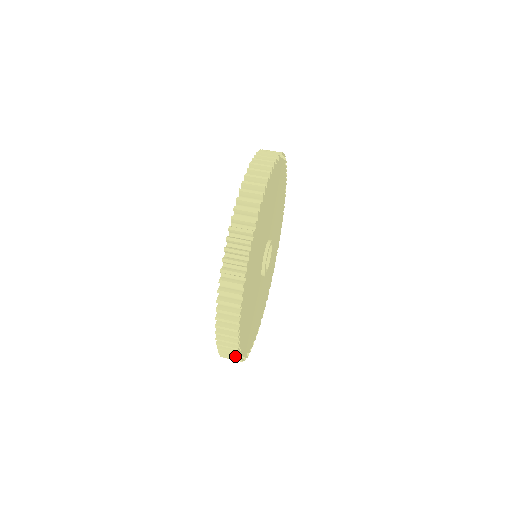
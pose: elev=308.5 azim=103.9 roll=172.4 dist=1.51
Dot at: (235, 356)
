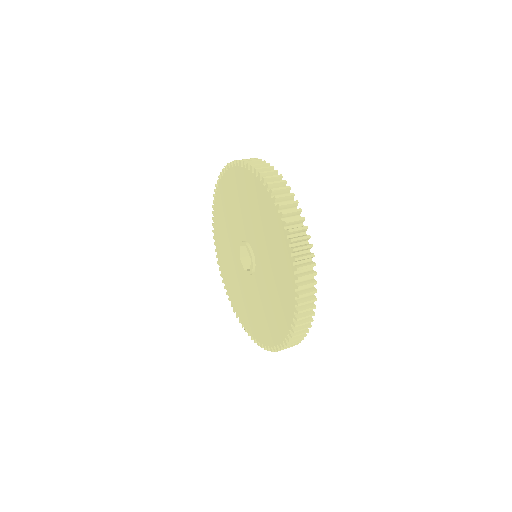
Dot at: (305, 333)
